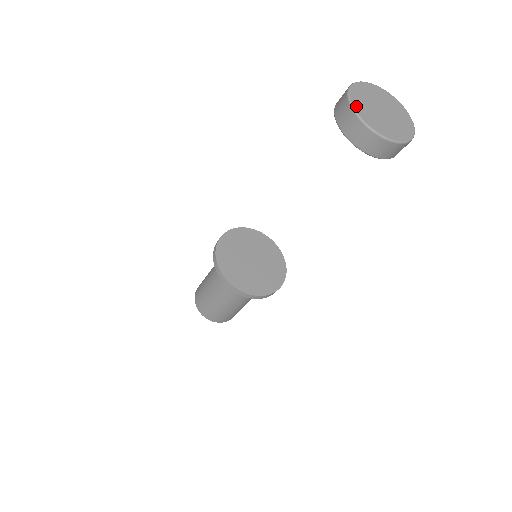
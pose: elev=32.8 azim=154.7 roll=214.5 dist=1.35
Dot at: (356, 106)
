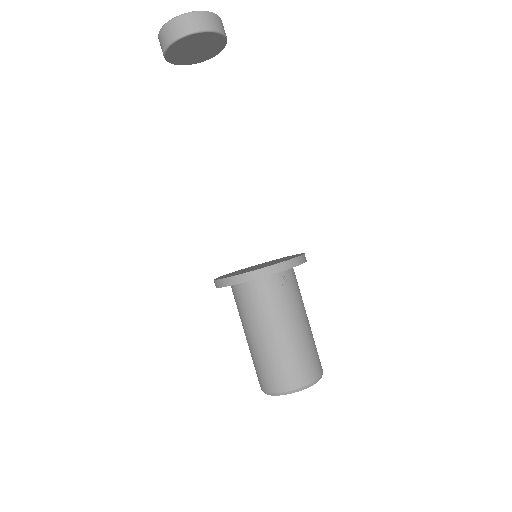
Dot at: occluded
